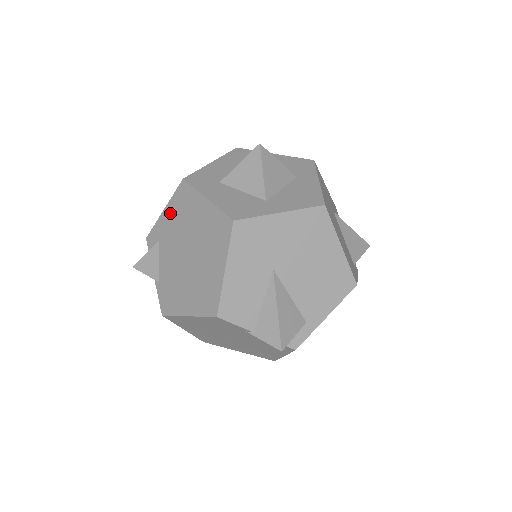
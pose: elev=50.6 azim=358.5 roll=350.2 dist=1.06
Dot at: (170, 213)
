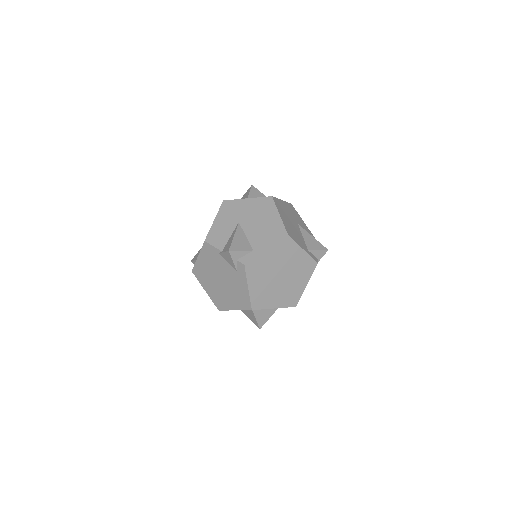
Dot at: occluded
